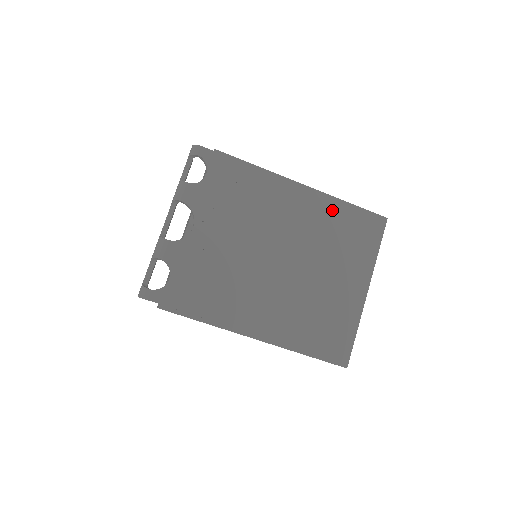
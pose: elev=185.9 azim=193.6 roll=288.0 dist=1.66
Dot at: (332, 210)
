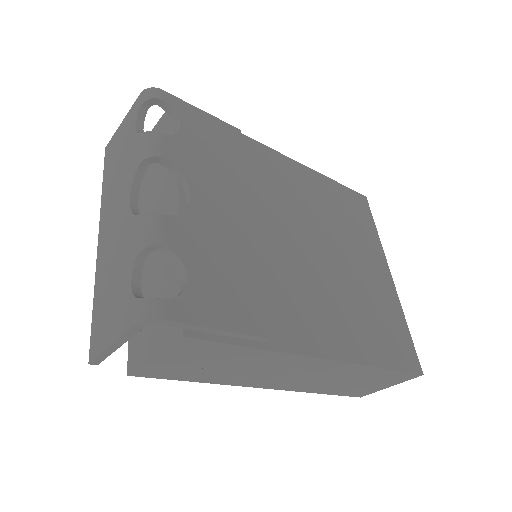
Dot at: (322, 186)
